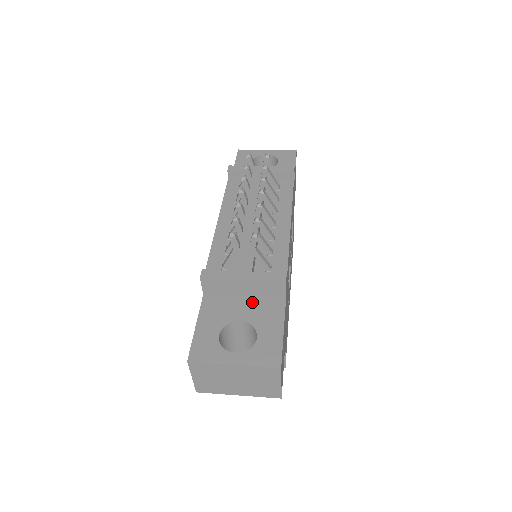
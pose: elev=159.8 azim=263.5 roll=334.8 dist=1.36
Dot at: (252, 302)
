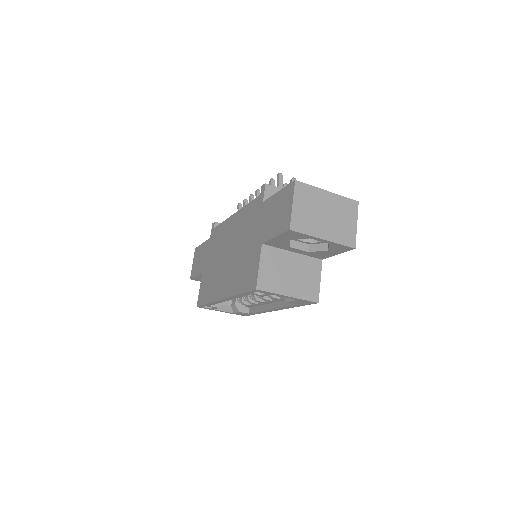
Dot at: occluded
